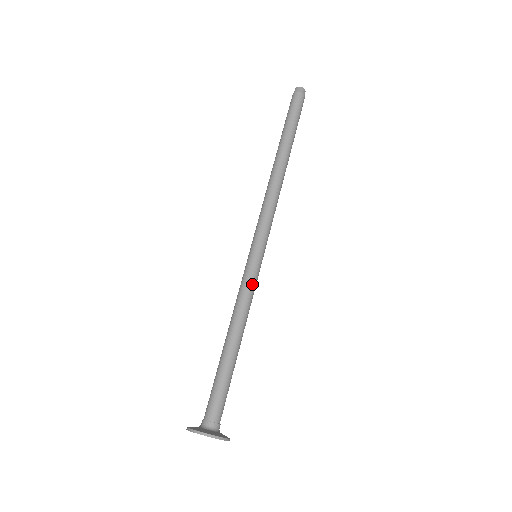
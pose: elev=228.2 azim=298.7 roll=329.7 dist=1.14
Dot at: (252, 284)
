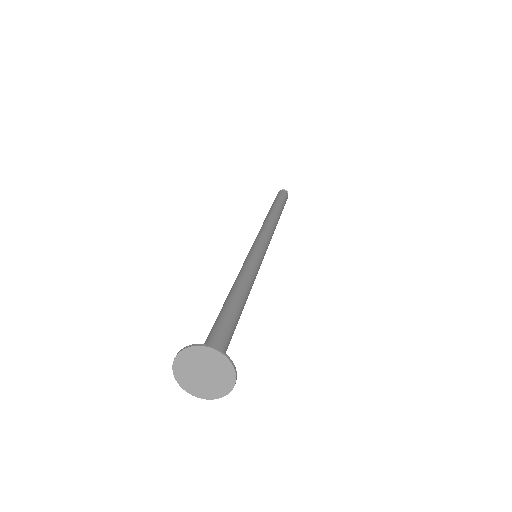
Dot at: (247, 263)
